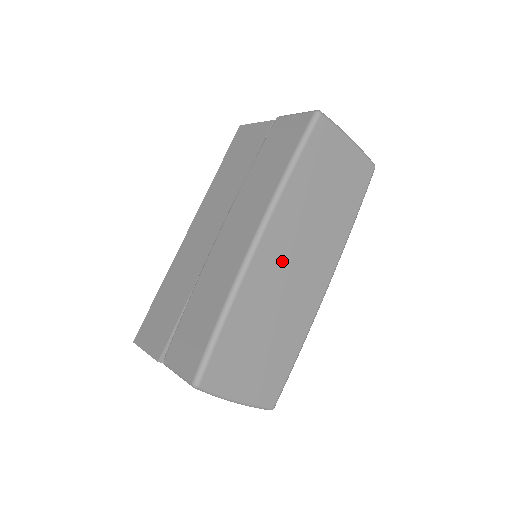
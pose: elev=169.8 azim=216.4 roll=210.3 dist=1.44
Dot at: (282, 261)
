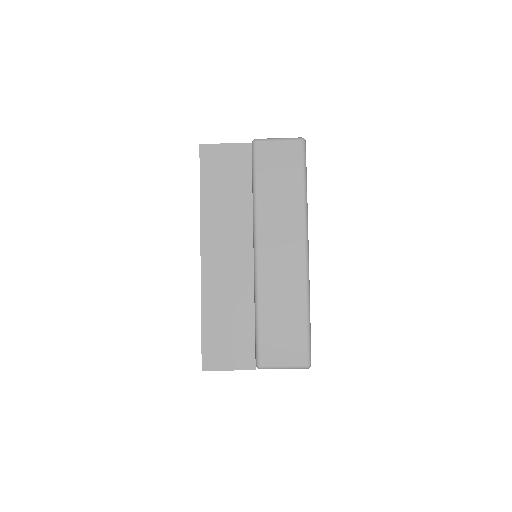
Dot at: occluded
